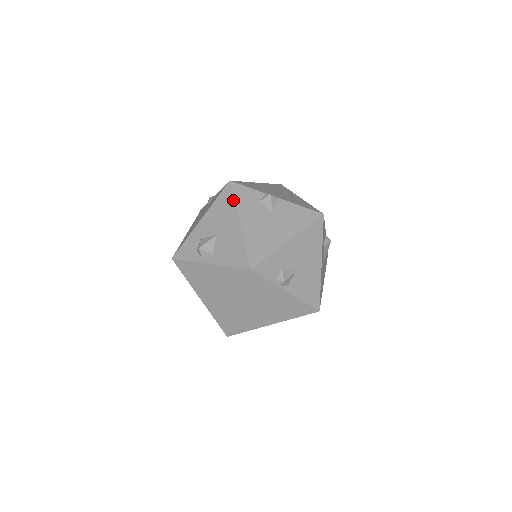
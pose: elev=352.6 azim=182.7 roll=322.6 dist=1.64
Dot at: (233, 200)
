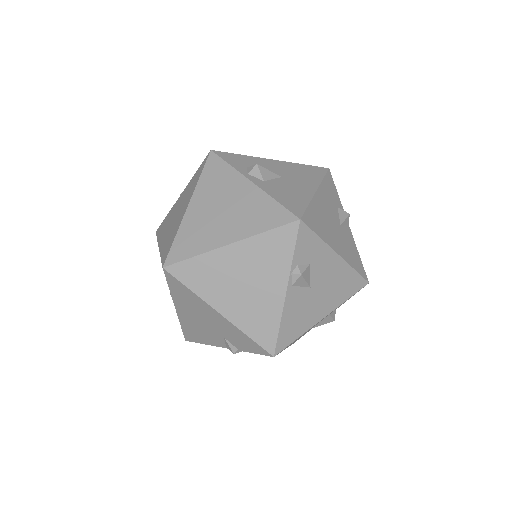
Dot at: (322, 177)
